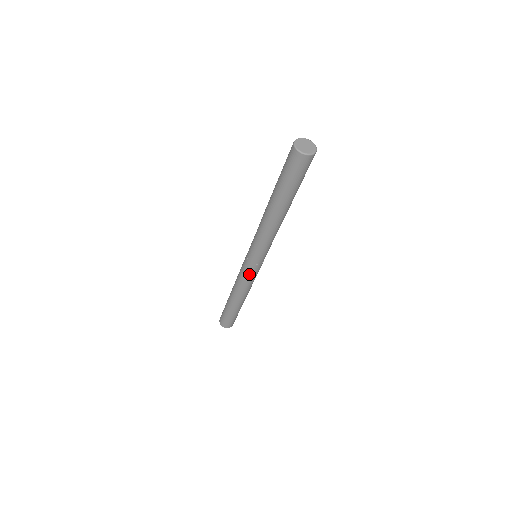
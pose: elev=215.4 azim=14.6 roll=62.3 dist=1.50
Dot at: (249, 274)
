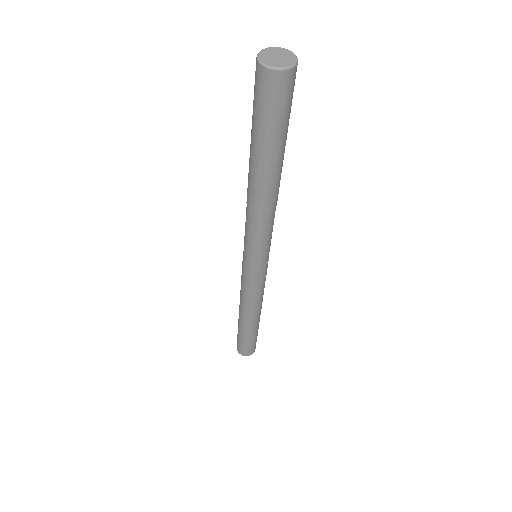
Dot at: (248, 282)
